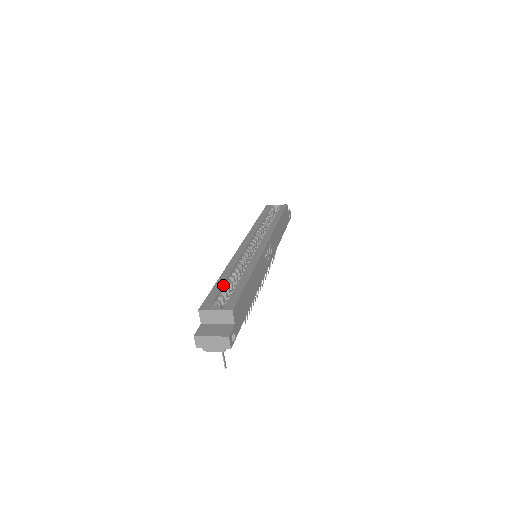
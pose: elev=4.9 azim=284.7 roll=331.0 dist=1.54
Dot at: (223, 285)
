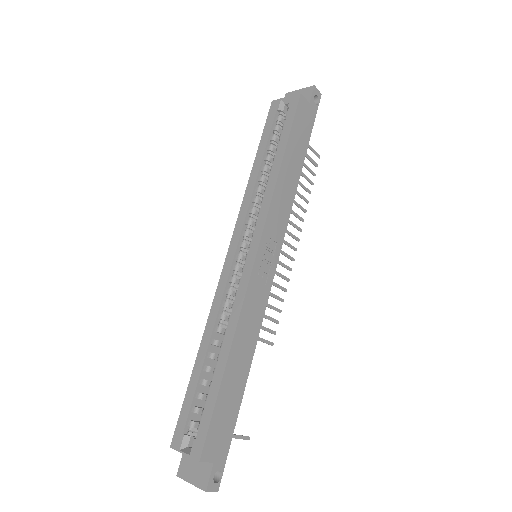
Dot at: (197, 383)
